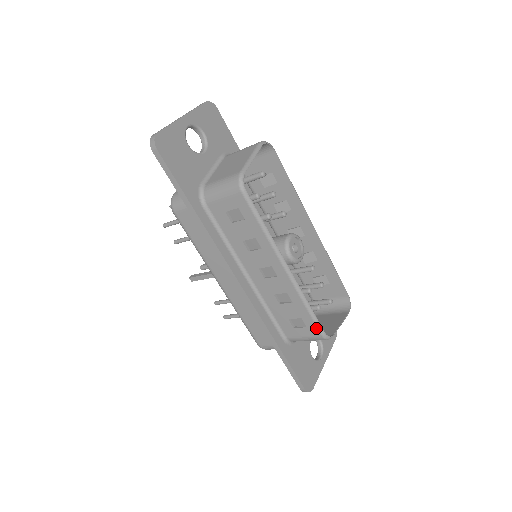
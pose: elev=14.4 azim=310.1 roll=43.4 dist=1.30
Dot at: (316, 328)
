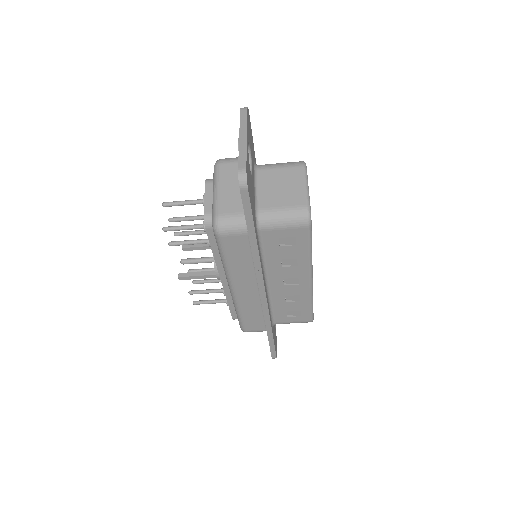
Dot at: (310, 316)
